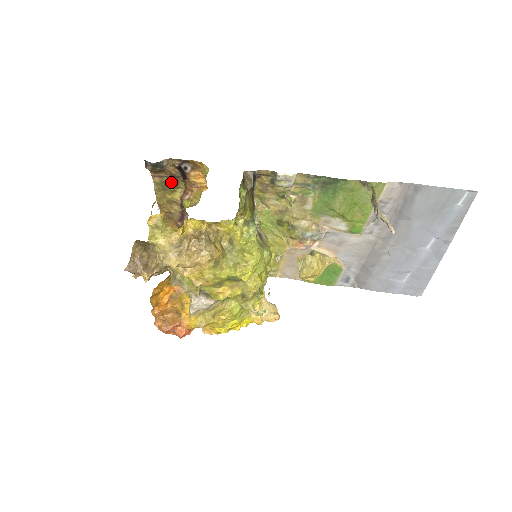
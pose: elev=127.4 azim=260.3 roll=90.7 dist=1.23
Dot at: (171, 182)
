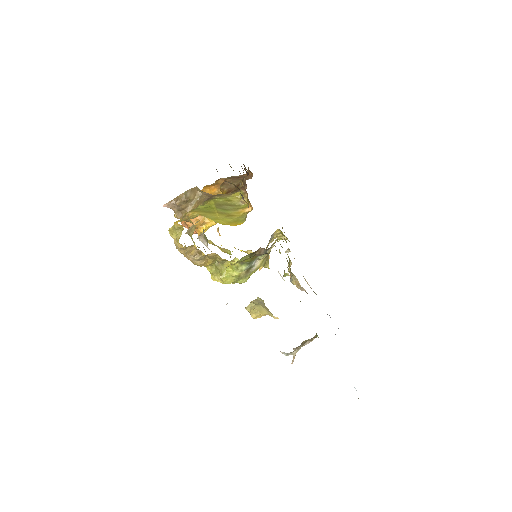
Dot at: occluded
